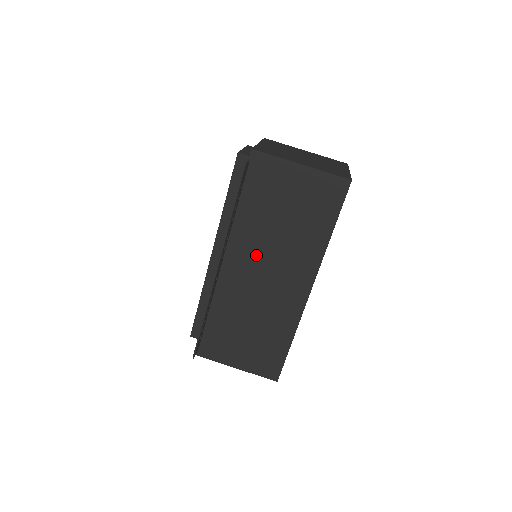
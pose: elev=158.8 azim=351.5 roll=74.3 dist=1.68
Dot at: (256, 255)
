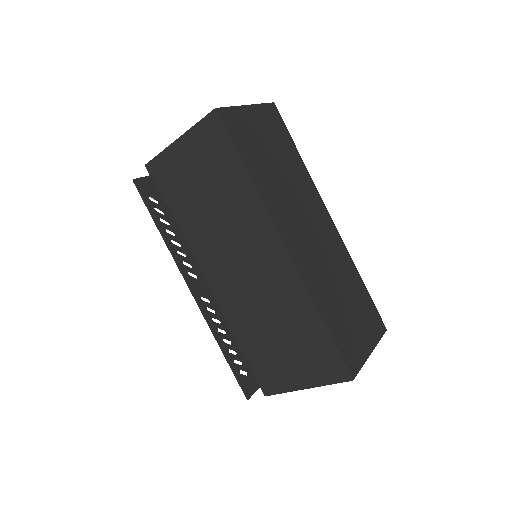
Dot at: (219, 252)
